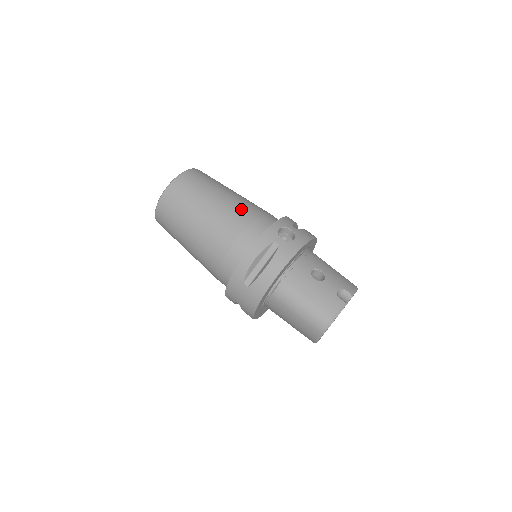
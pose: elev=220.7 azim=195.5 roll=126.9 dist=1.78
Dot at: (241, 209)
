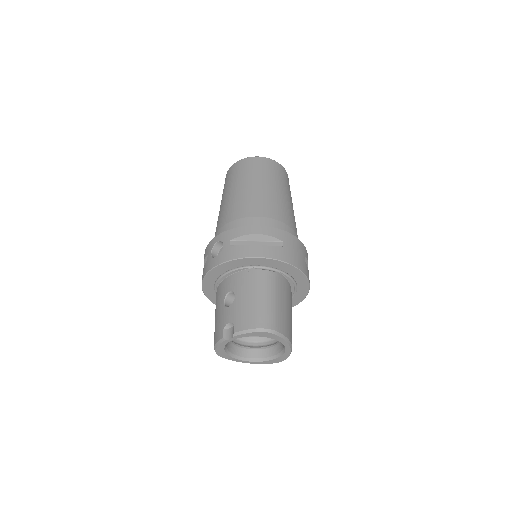
Dot at: (226, 212)
